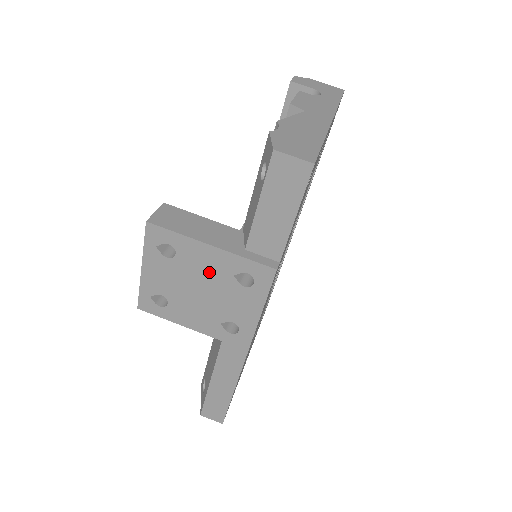
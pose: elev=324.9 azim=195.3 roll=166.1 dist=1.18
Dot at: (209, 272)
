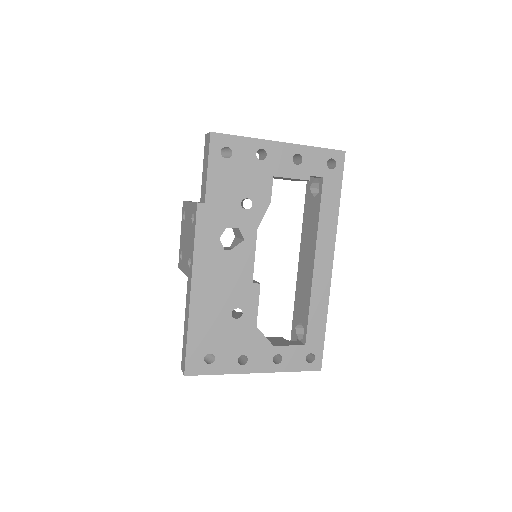
Dot at: occluded
